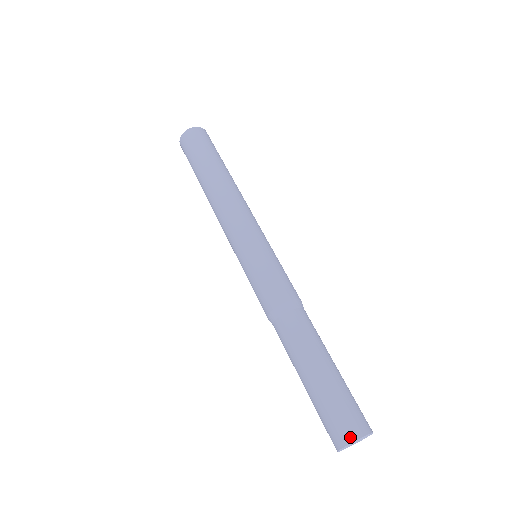
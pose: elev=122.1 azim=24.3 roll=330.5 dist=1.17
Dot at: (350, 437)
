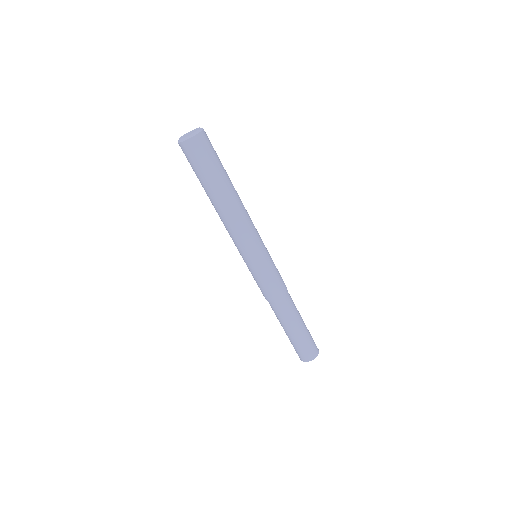
Dot at: (312, 358)
